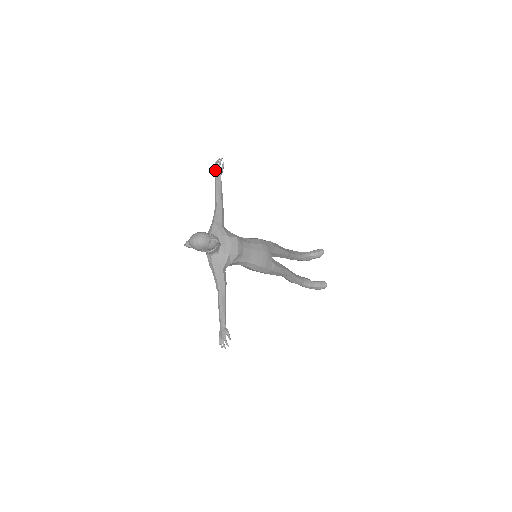
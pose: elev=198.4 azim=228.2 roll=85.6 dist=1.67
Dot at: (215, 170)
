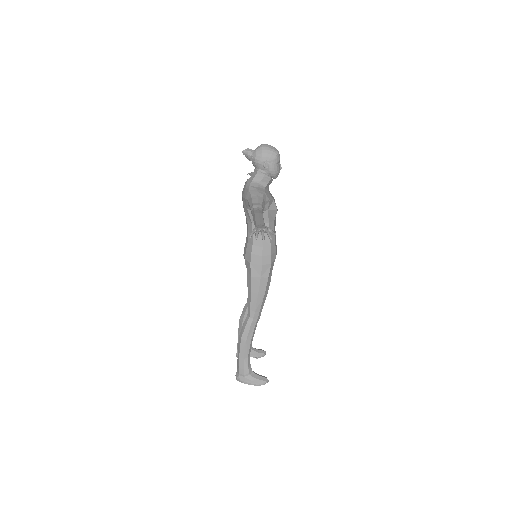
Dot at: occluded
